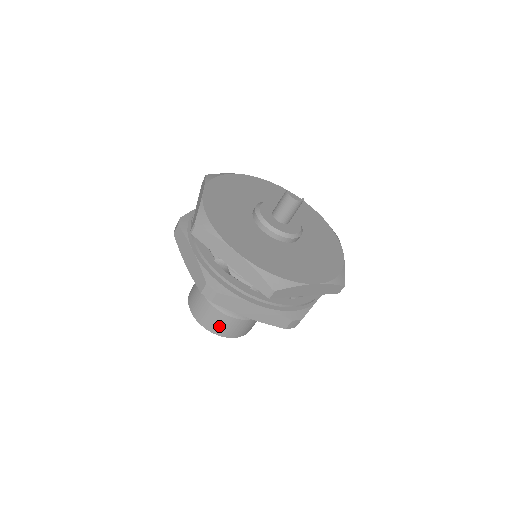
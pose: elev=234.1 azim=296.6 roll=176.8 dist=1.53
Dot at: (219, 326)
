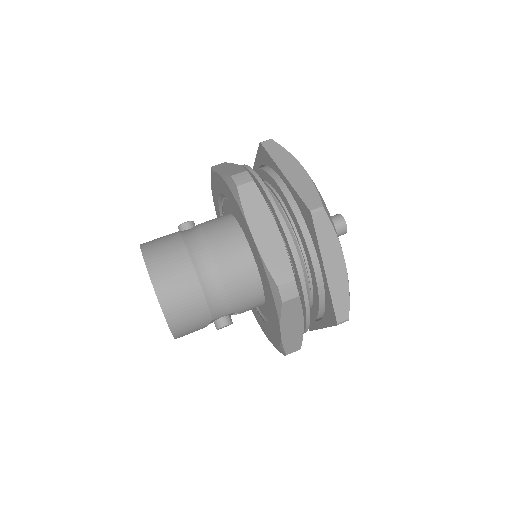
Dot at: (167, 271)
